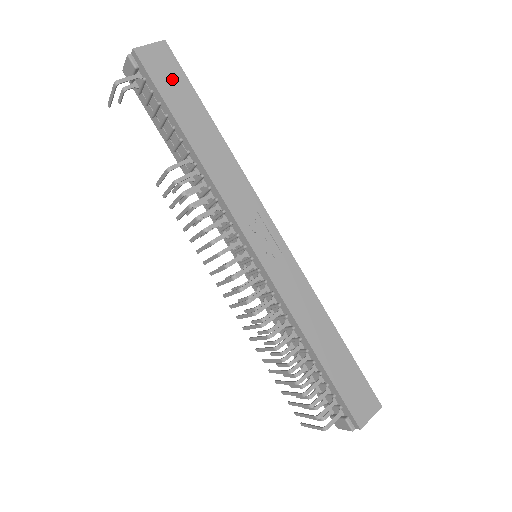
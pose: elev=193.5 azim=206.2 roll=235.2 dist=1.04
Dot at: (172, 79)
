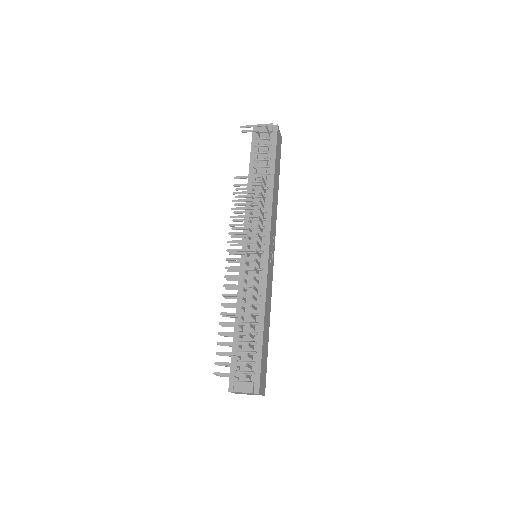
Dot at: (279, 151)
